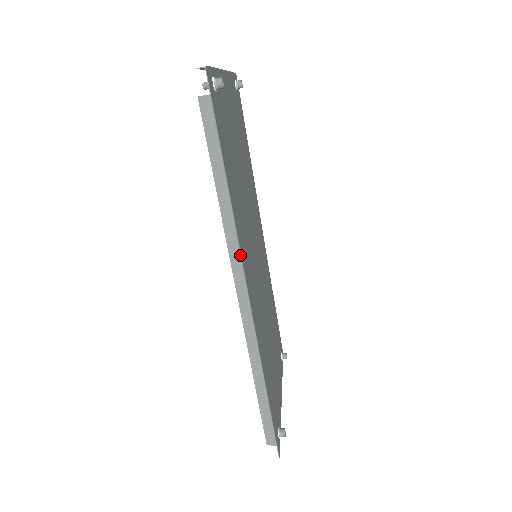
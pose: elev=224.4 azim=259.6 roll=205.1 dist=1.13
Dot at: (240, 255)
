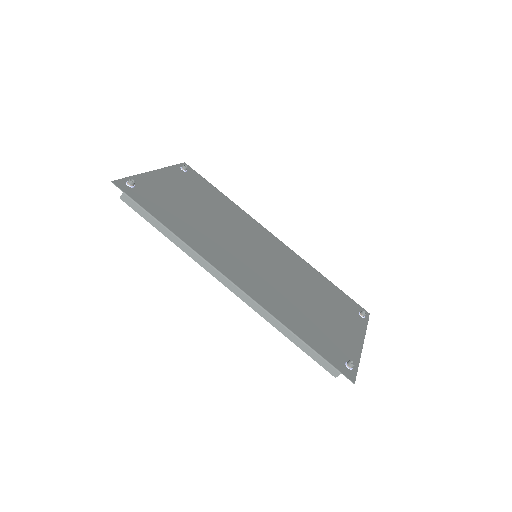
Dot at: (205, 261)
